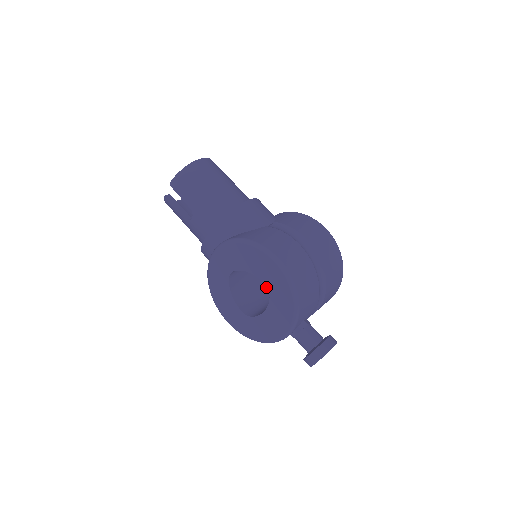
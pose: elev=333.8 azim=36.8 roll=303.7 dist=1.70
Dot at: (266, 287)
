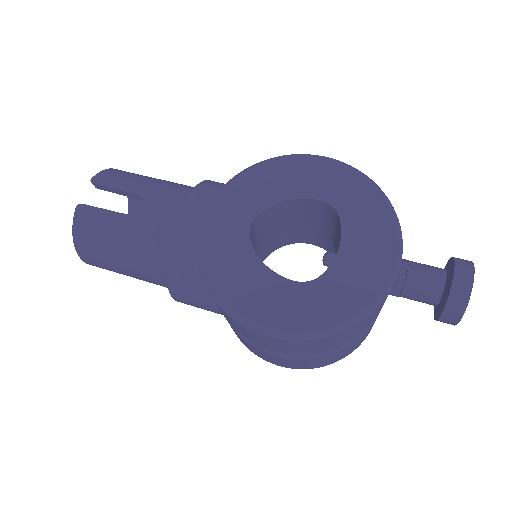
Dot at: occluded
